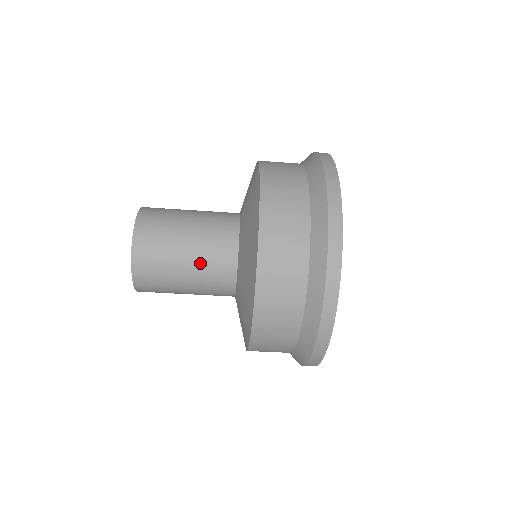
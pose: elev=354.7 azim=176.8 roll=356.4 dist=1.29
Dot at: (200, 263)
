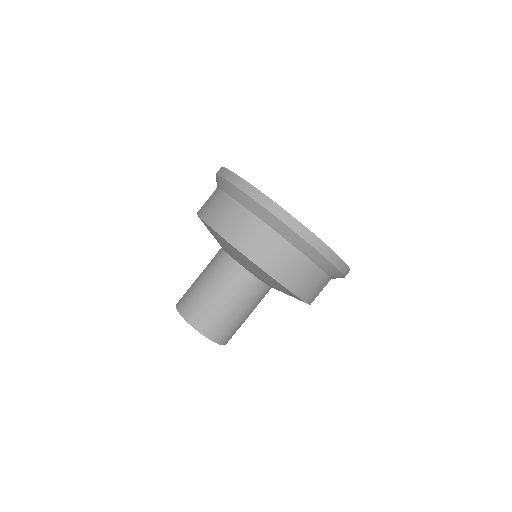
Dot at: (239, 299)
